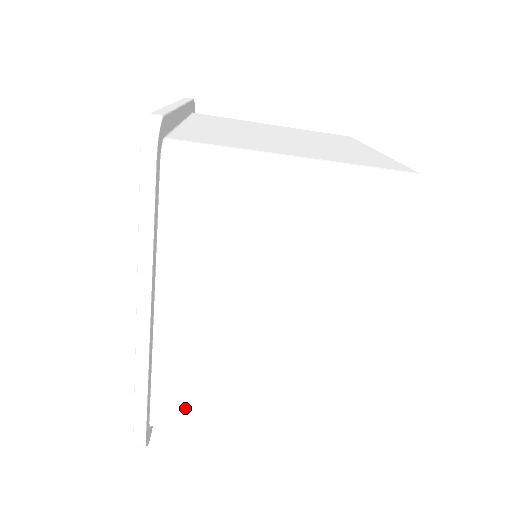
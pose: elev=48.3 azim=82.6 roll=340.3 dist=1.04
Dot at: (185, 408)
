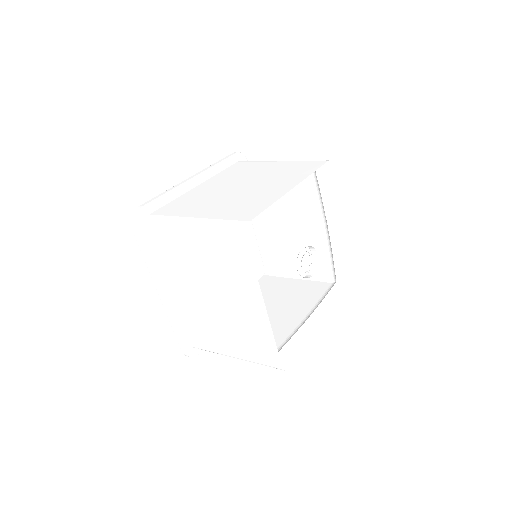
Dot at: occluded
